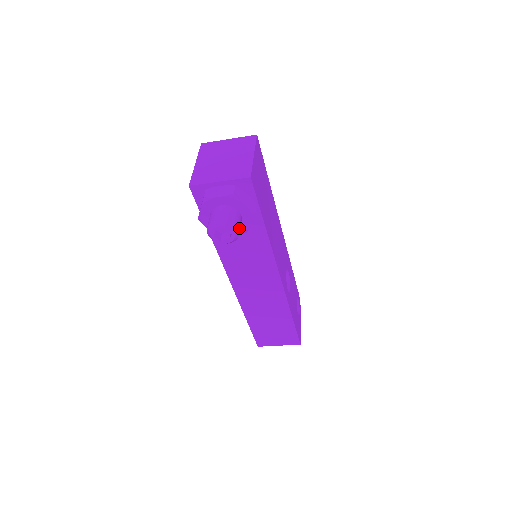
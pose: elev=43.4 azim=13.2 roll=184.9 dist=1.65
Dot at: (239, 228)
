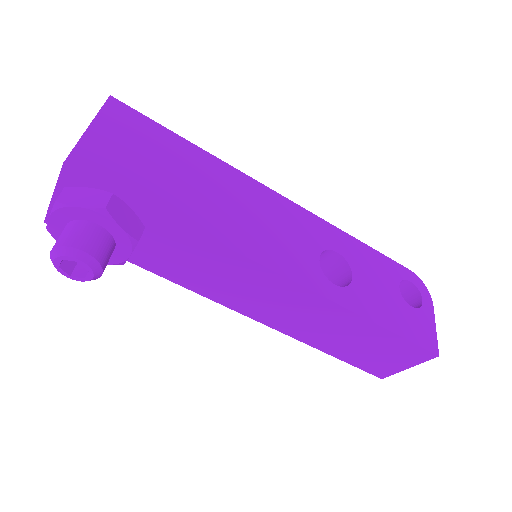
Dot at: (86, 246)
